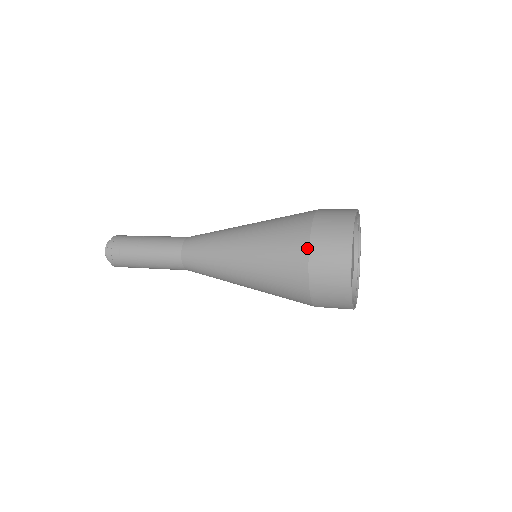
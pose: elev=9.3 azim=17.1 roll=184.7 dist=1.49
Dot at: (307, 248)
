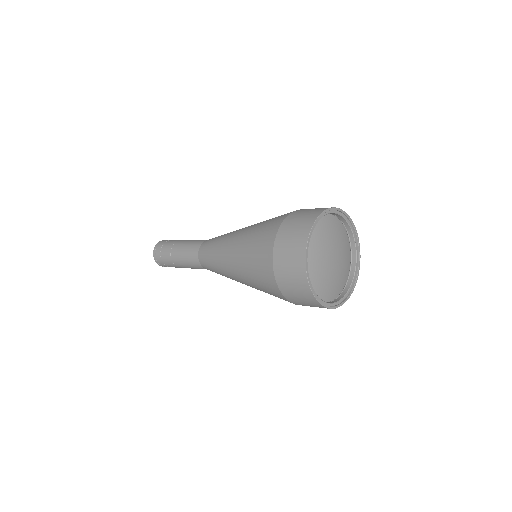
Dot at: (282, 220)
